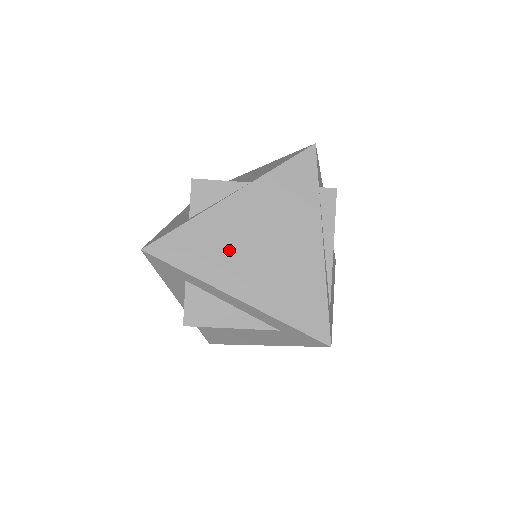
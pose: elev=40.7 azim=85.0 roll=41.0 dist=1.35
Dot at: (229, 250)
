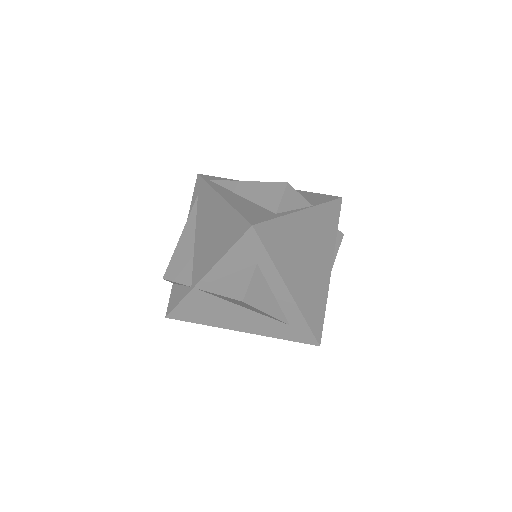
Dot at: (294, 252)
